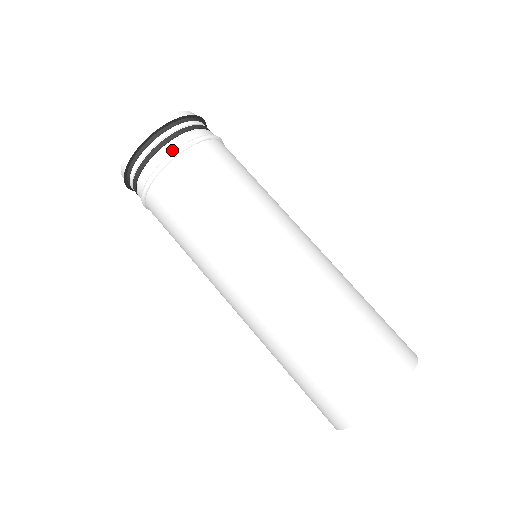
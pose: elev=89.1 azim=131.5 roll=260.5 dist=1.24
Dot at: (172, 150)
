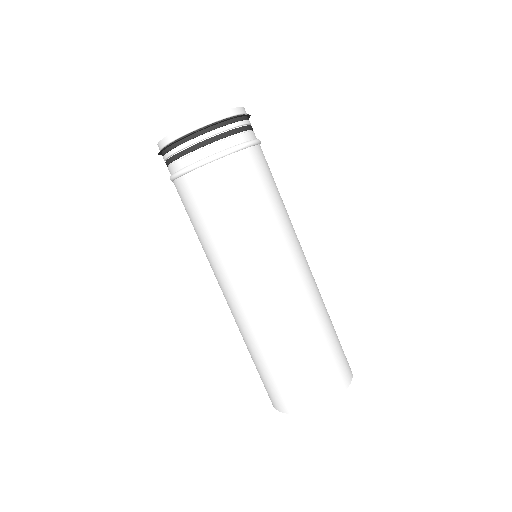
Dot at: (201, 157)
